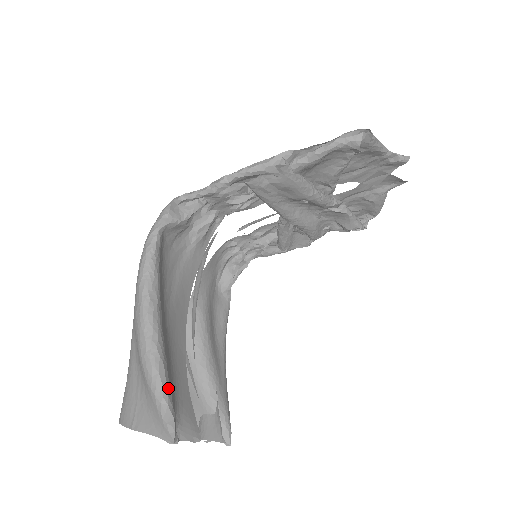
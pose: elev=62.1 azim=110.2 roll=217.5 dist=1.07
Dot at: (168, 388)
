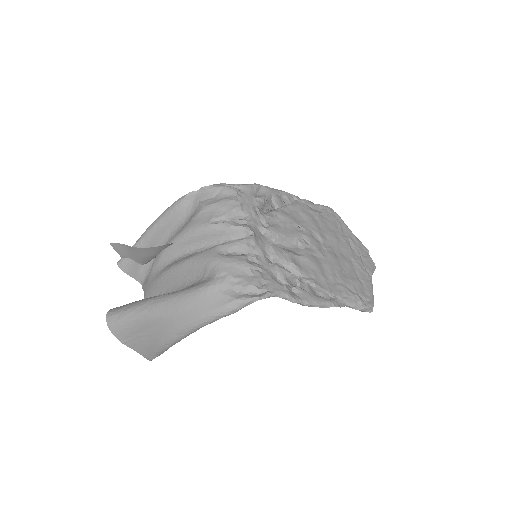
Dot at: occluded
